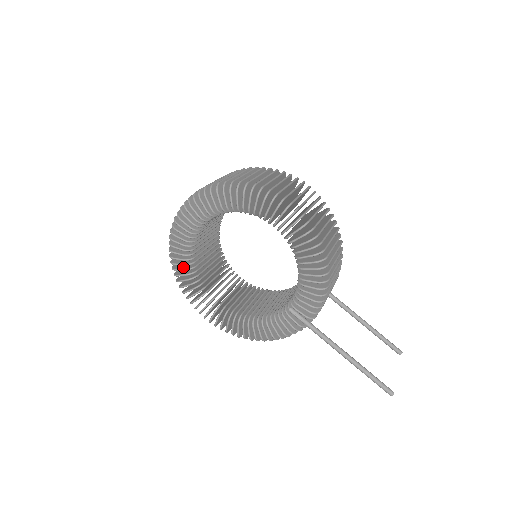
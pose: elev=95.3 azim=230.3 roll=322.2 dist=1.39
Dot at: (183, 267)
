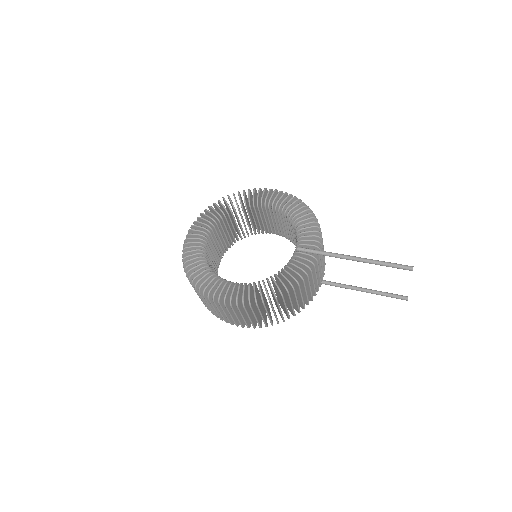
Dot at: (197, 267)
